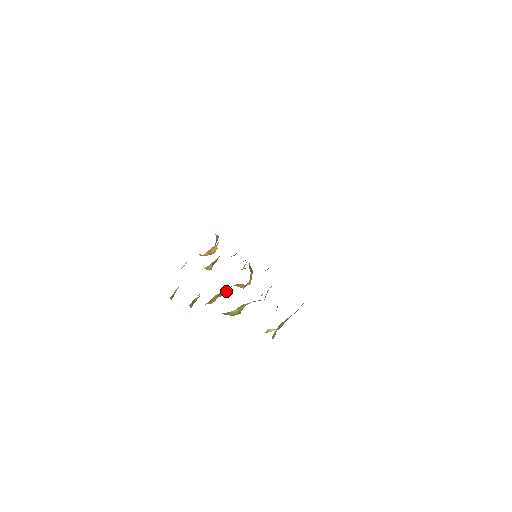
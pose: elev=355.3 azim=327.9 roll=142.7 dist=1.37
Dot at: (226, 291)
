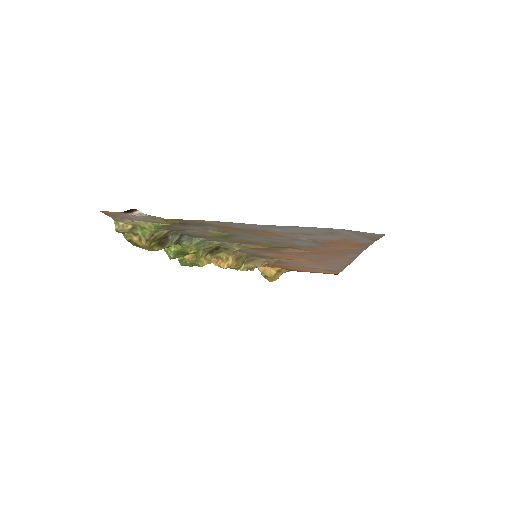
Dot at: occluded
